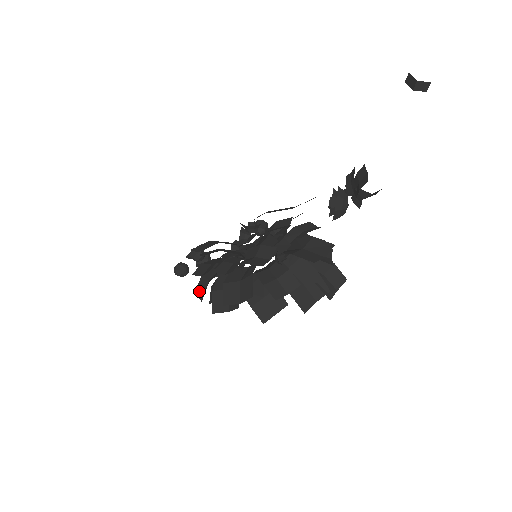
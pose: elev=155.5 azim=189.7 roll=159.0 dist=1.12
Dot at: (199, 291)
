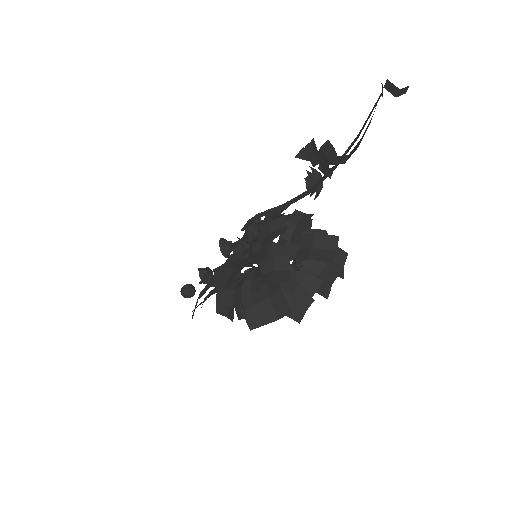
Dot at: (221, 309)
